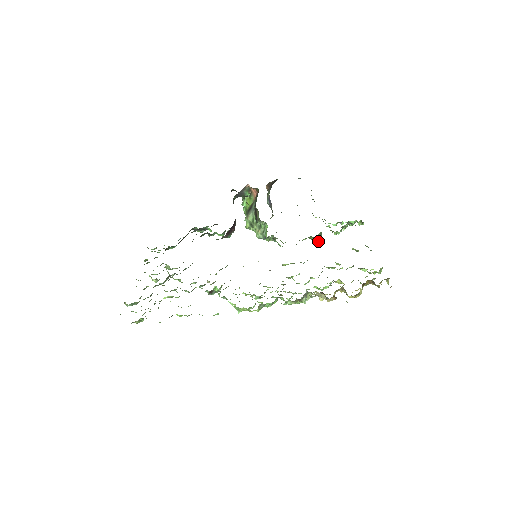
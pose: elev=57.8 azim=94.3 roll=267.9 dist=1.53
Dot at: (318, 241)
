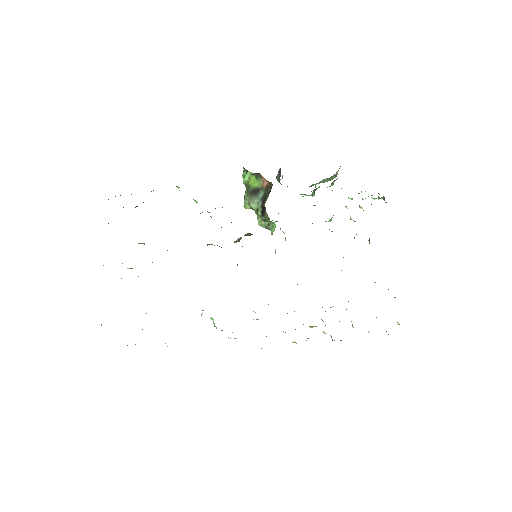
Dot at: occluded
